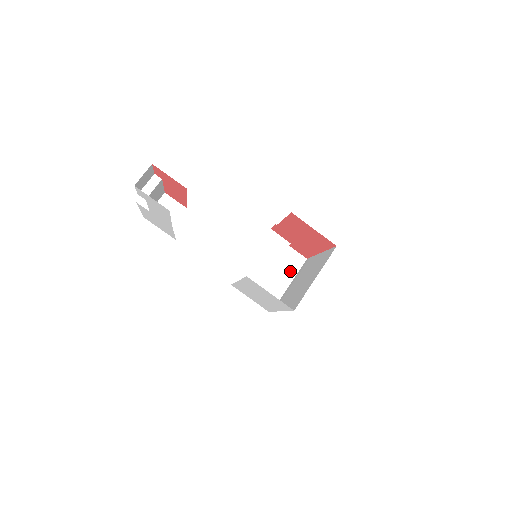
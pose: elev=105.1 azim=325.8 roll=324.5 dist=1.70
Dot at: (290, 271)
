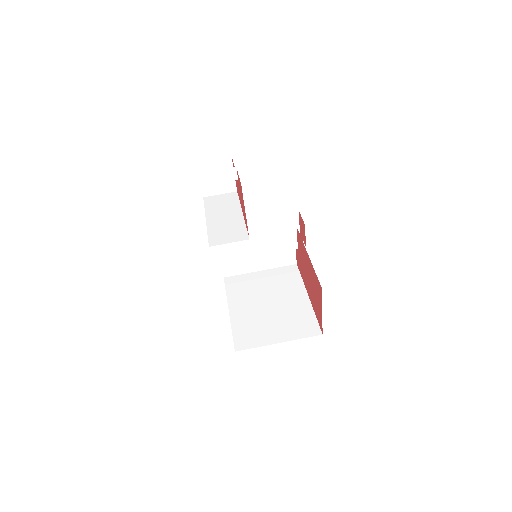
Dot at: (273, 262)
